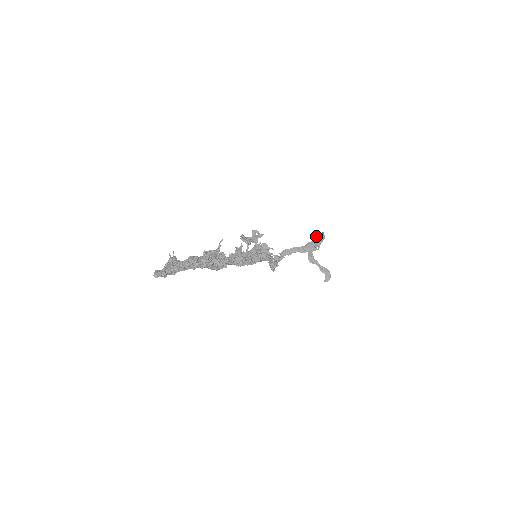
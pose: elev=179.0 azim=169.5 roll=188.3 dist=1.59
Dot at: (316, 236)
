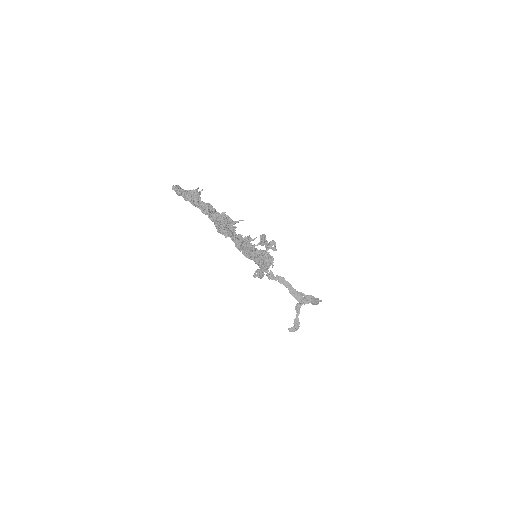
Dot at: (313, 296)
